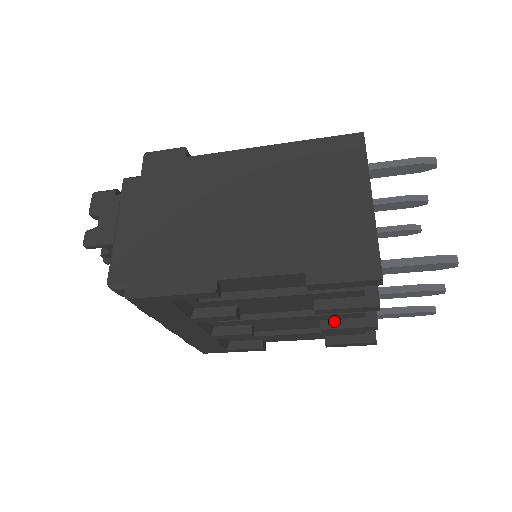
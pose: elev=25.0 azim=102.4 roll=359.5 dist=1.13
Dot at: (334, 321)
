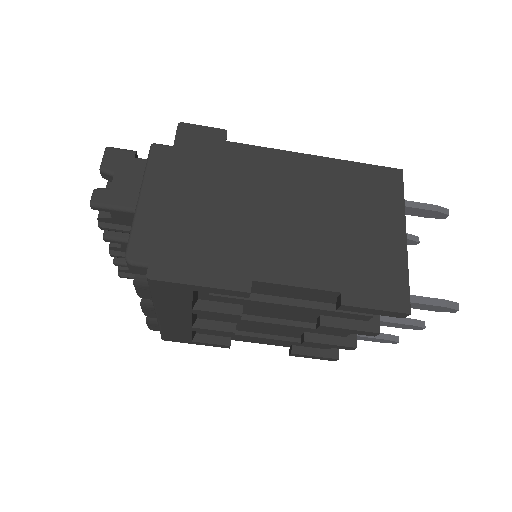
Dot at: (318, 335)
